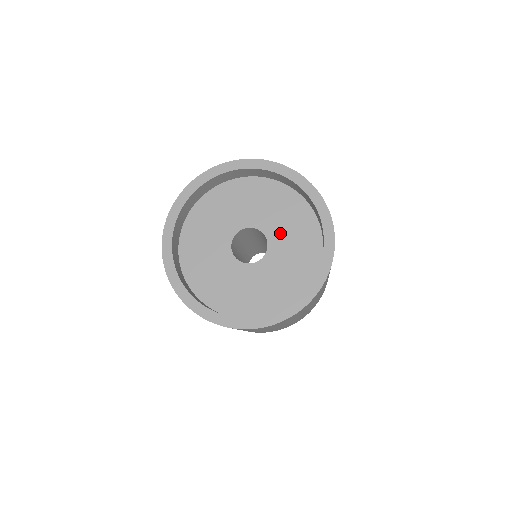
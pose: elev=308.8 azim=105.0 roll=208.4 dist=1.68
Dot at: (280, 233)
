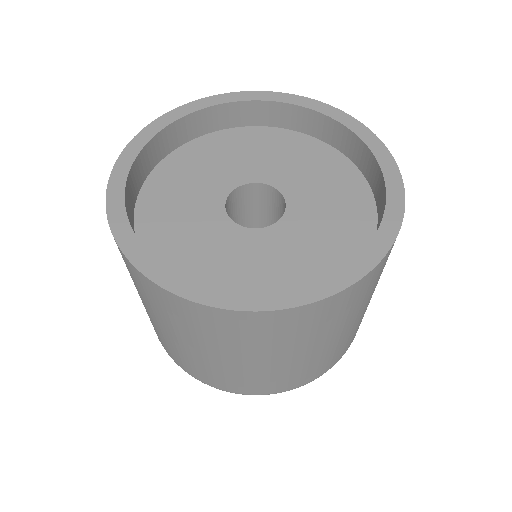
Dot at: (296, 180)
